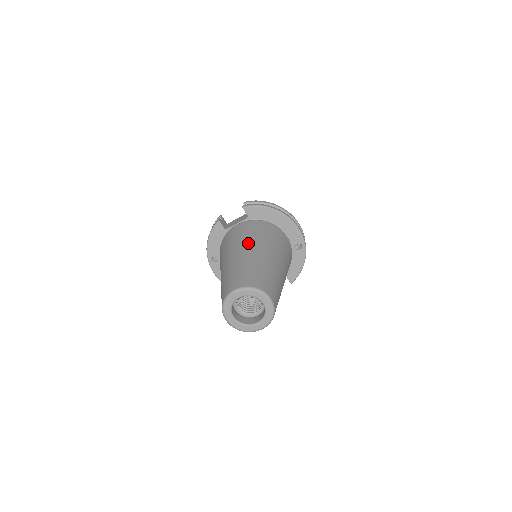
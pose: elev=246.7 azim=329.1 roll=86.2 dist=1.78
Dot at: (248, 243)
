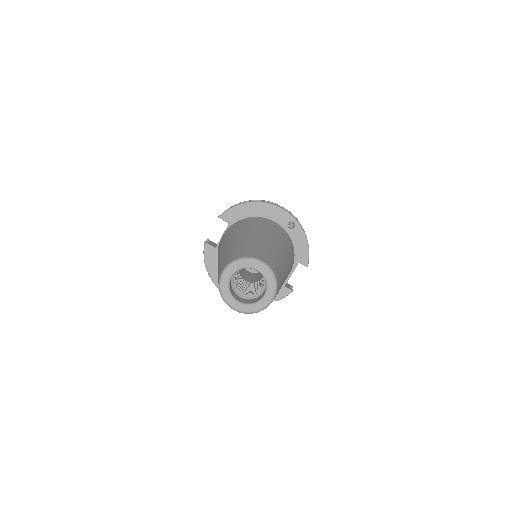
Dot at: (231, 238)
